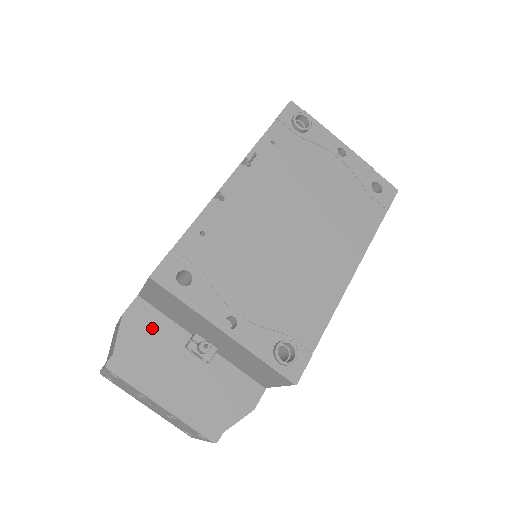
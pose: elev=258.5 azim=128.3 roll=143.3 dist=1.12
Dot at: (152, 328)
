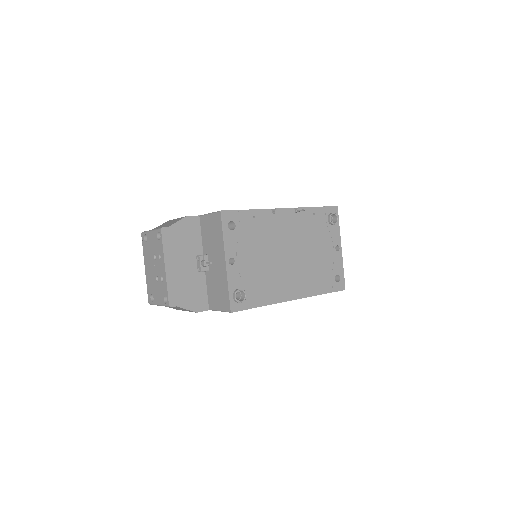
Dot at: (192, 234)
